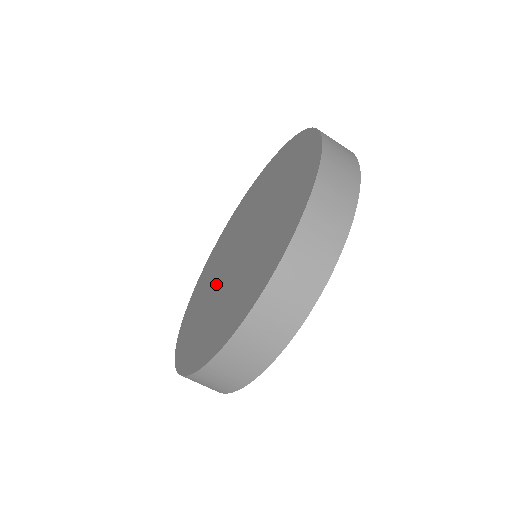
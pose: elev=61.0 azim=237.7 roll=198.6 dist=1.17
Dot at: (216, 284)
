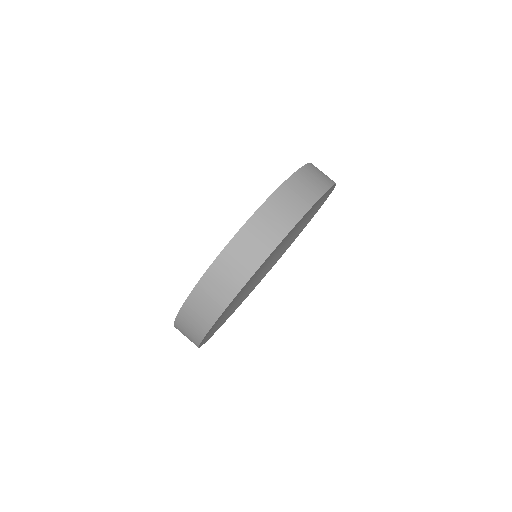
Dot at: occluded
